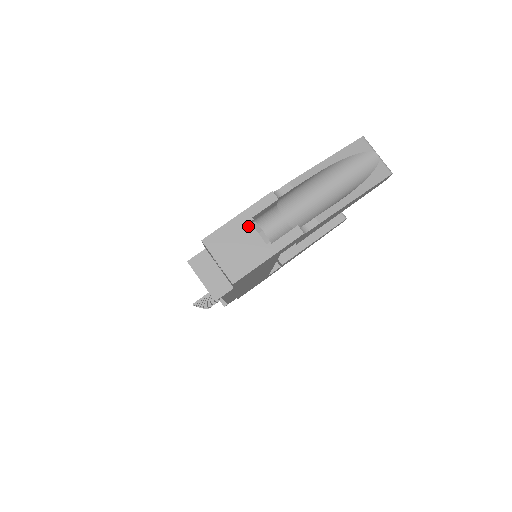
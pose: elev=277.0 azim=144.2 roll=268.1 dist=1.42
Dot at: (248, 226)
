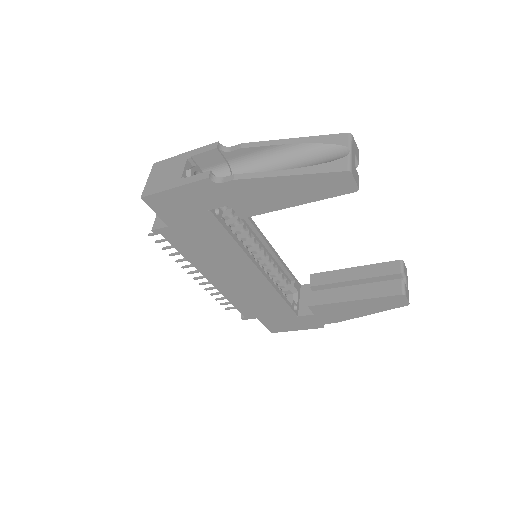
Dot at: (184, 161)
